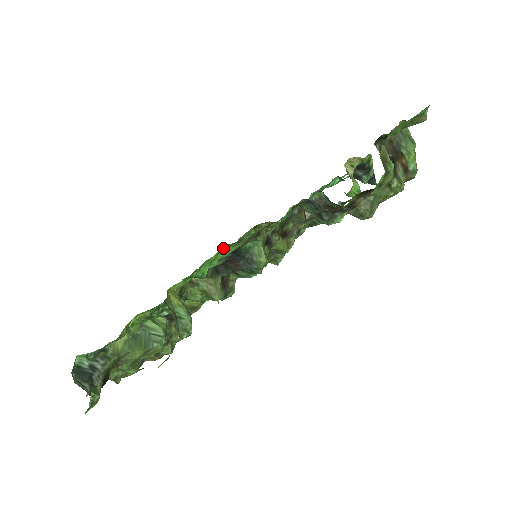
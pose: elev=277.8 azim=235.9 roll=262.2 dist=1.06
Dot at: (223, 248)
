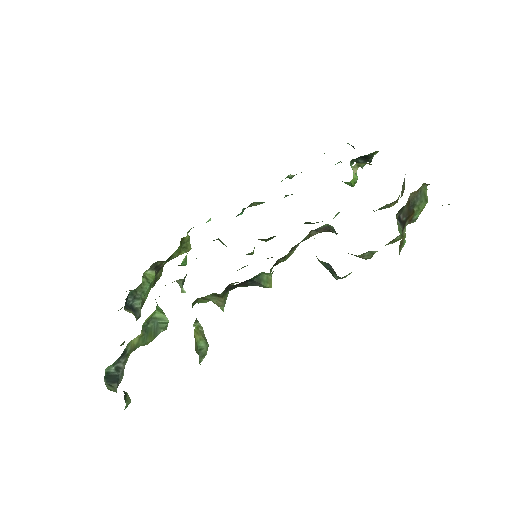
Dot at: occluded
